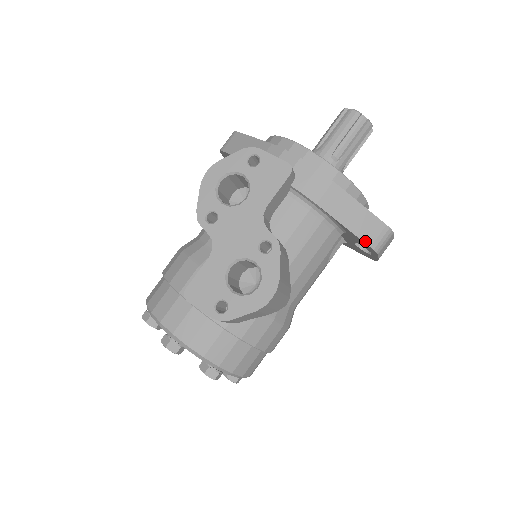
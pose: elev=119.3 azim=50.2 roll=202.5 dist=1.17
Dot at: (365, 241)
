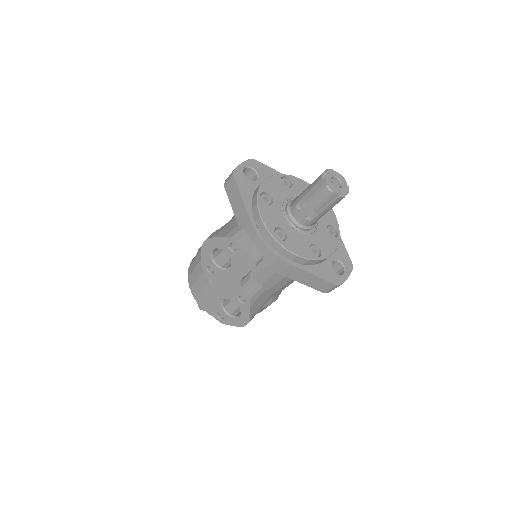
Dot at: (318, 290)
